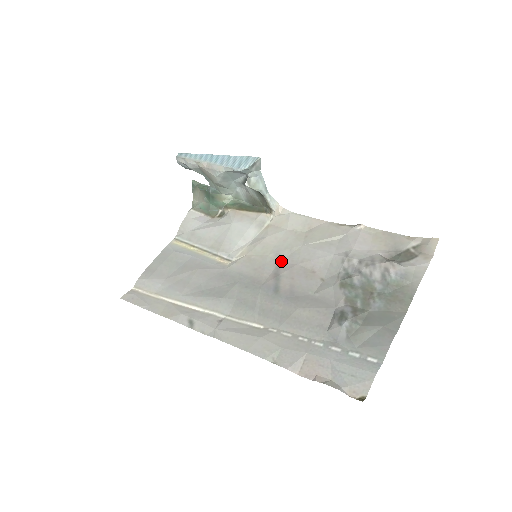
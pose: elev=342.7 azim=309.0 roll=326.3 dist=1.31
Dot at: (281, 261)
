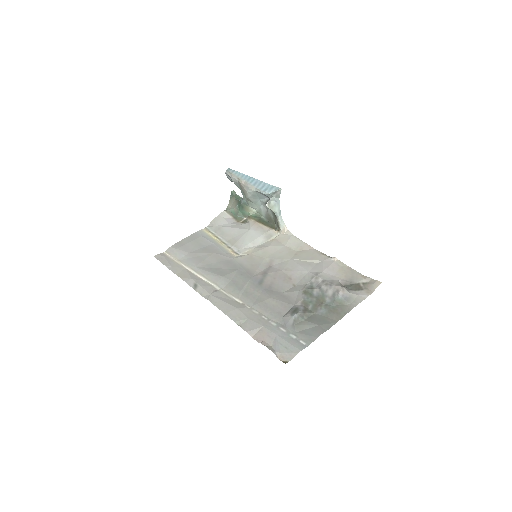
Dot at: (272, 265)
